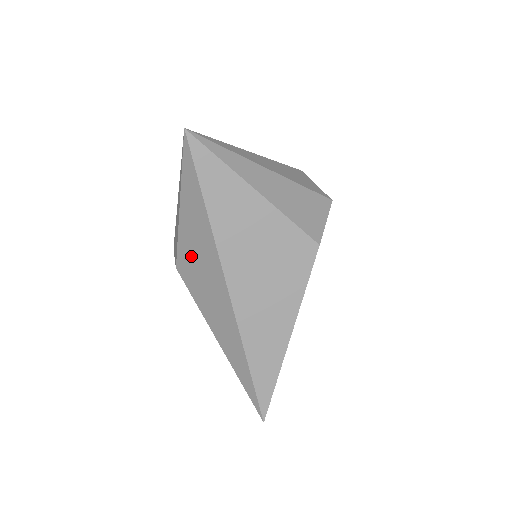
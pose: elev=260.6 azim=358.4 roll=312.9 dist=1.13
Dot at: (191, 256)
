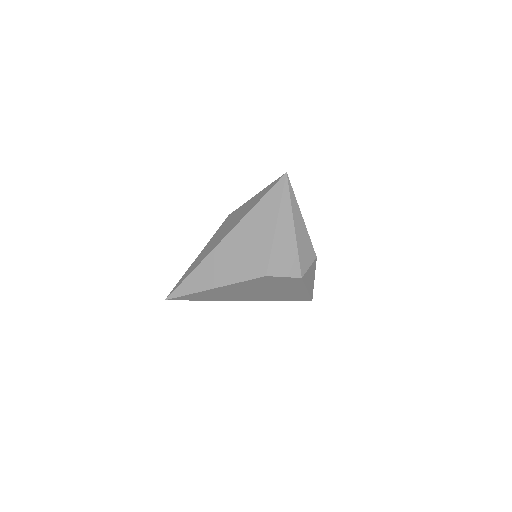
Dot at: (235, 216)
